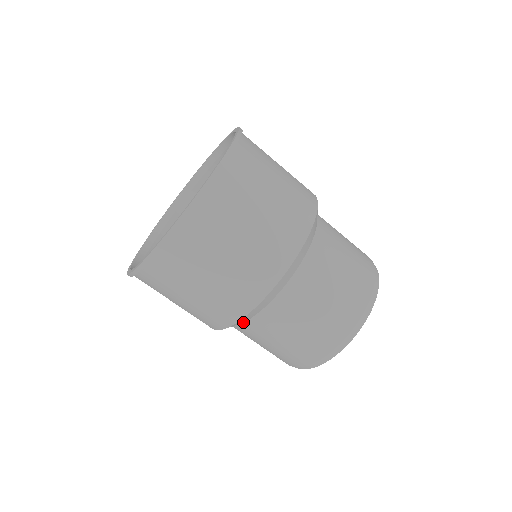
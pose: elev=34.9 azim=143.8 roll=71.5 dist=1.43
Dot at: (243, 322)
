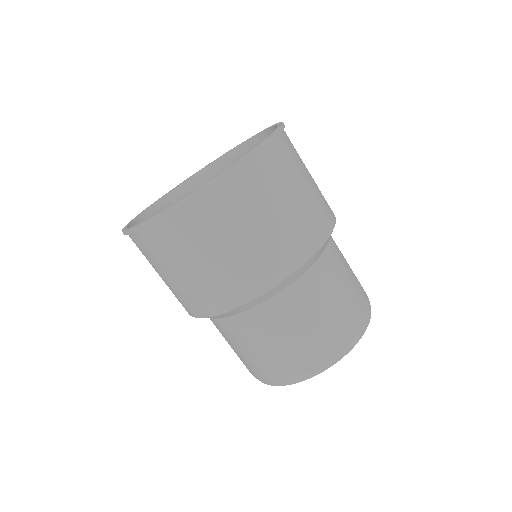
Dot at: (257, 305)
